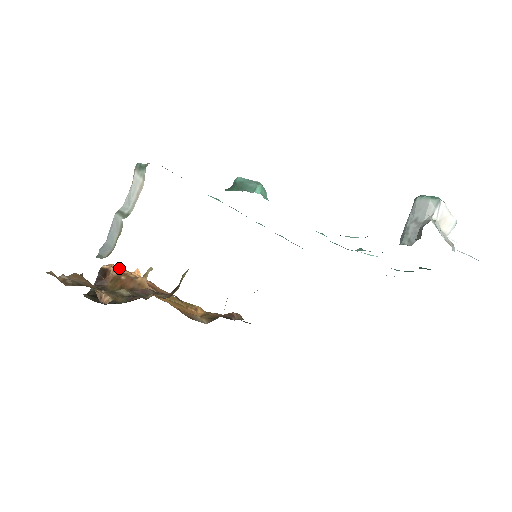
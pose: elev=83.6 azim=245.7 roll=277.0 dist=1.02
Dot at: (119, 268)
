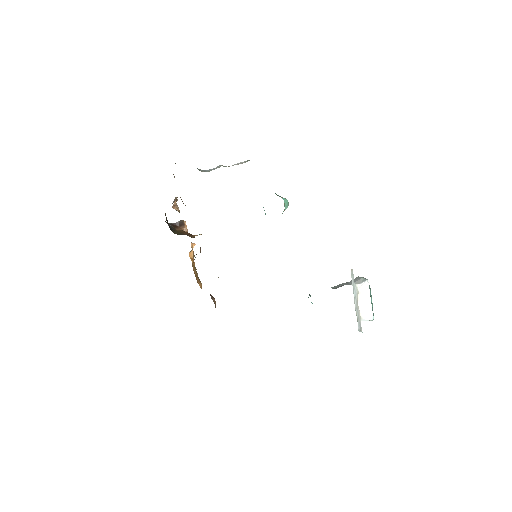
Dot at: occluded
